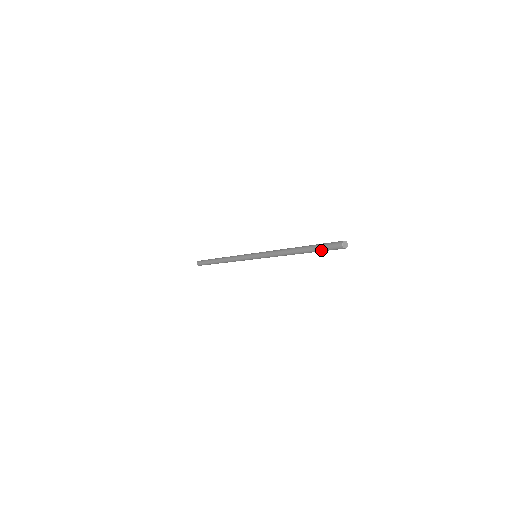
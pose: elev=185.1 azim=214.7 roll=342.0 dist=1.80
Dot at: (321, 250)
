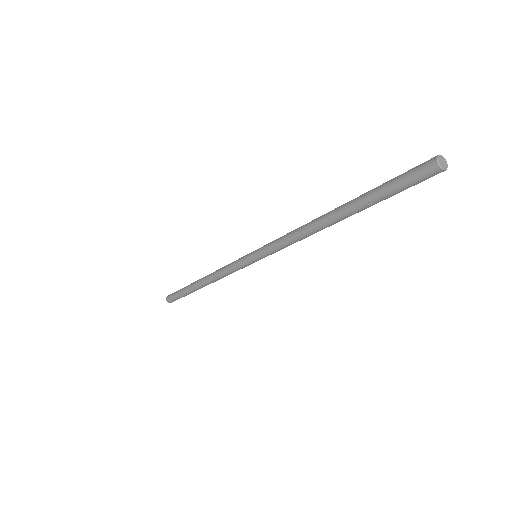
Dot at: (383, 188)
